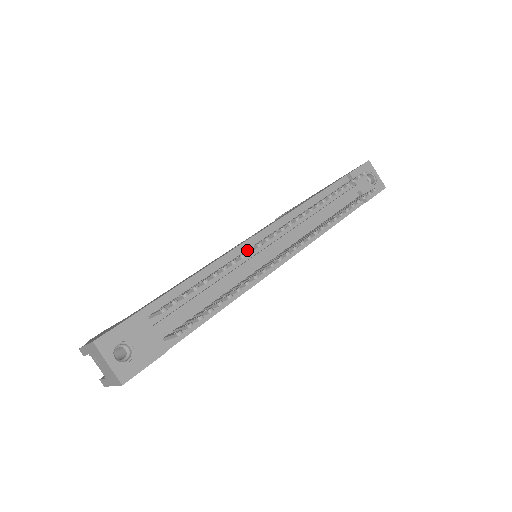
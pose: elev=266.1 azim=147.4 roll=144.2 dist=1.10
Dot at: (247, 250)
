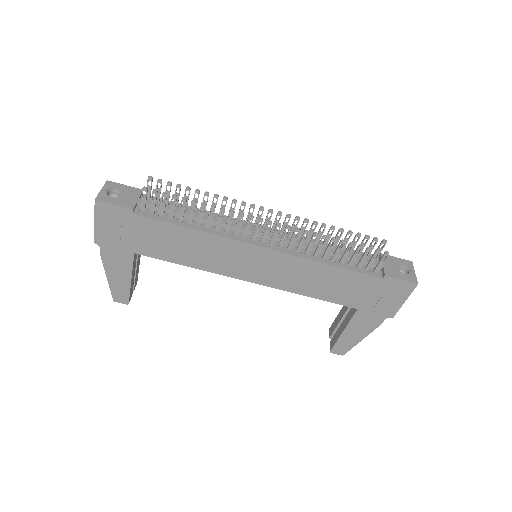
Dot at: (238, 214)
